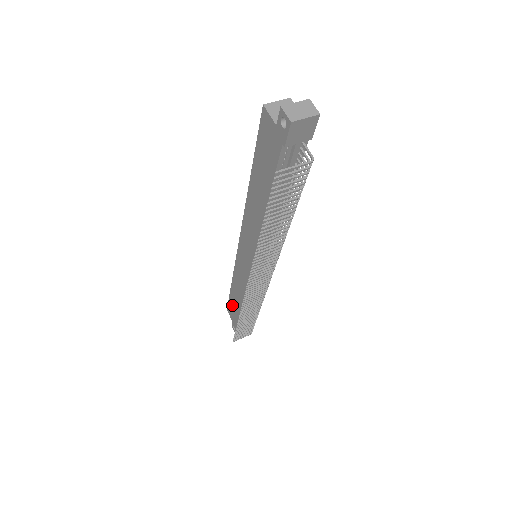
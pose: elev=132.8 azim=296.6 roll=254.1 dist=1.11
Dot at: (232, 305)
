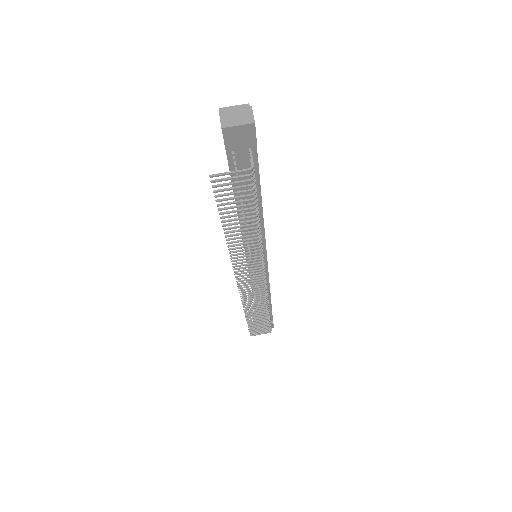
Dot at: occluded
